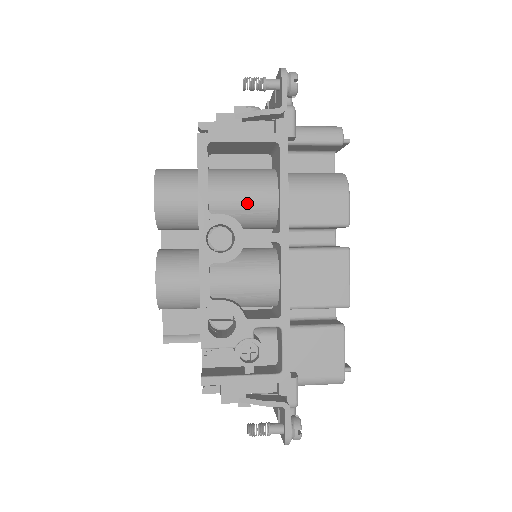
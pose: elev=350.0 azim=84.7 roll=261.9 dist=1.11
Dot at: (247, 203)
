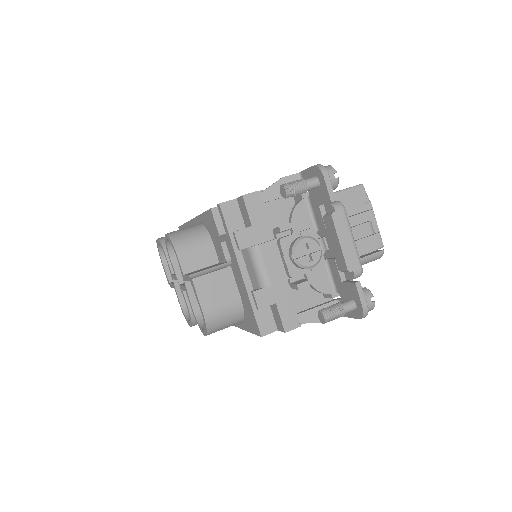
Dot at: occluded
